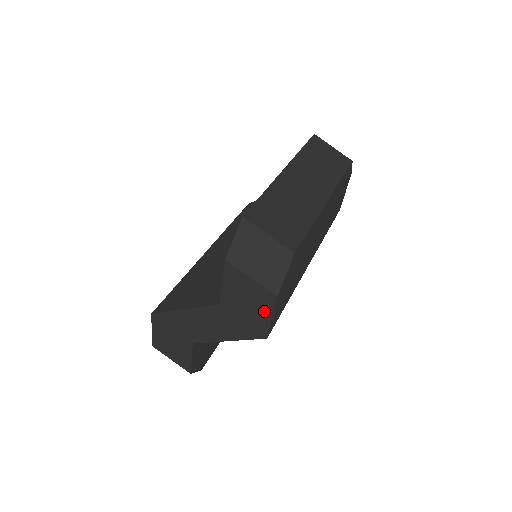
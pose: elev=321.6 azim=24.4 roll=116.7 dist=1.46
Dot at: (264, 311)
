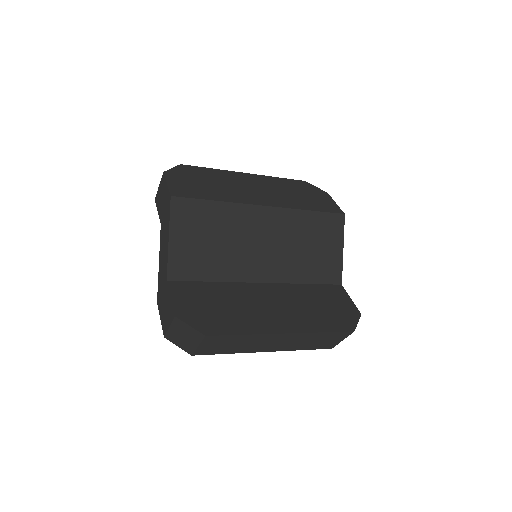
Dot at: (165, 188)
